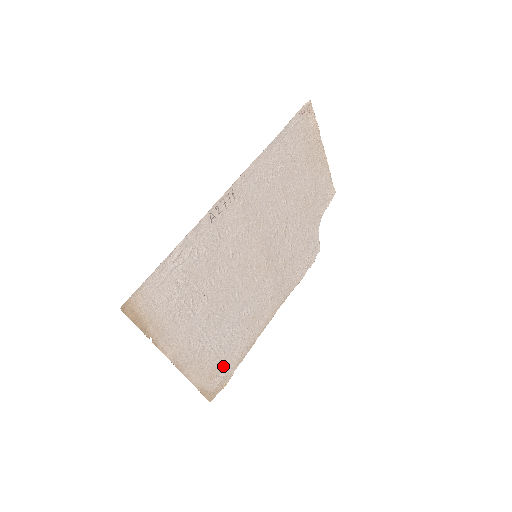
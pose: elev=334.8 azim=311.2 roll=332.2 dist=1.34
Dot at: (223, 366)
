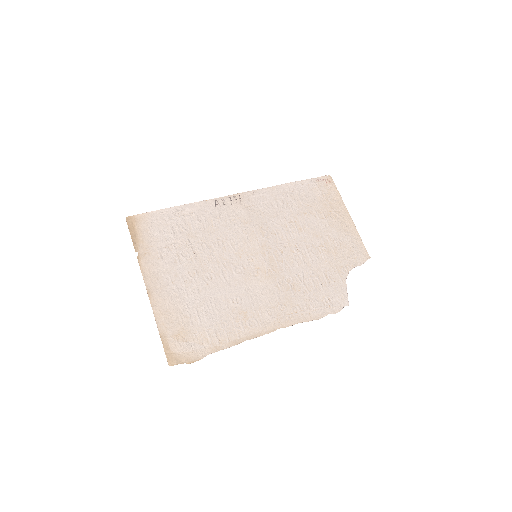
Dot at: (195, 336)
